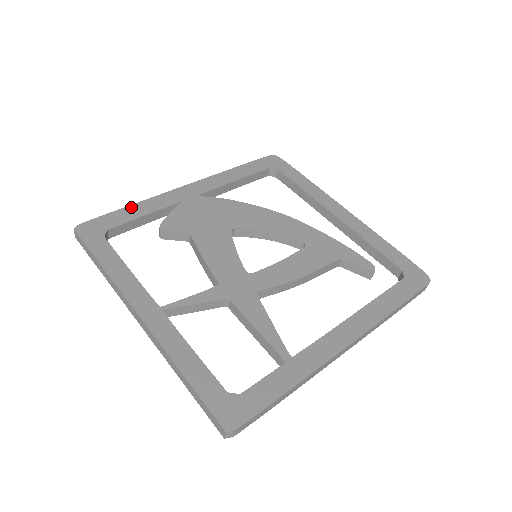
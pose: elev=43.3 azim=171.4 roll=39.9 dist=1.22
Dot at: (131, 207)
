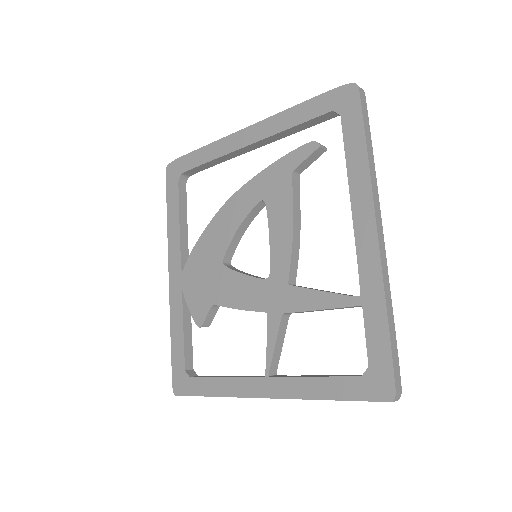
Dot at: (172, 338)
